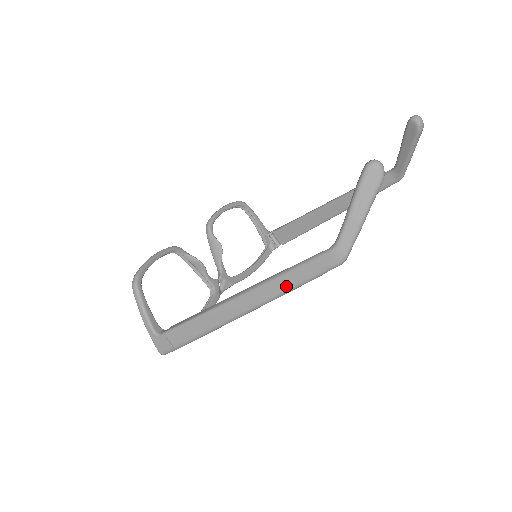
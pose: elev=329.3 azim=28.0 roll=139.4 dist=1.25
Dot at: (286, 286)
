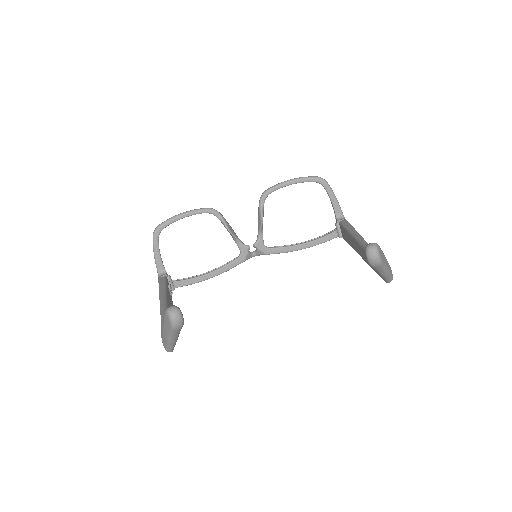
Dot at: occluded
